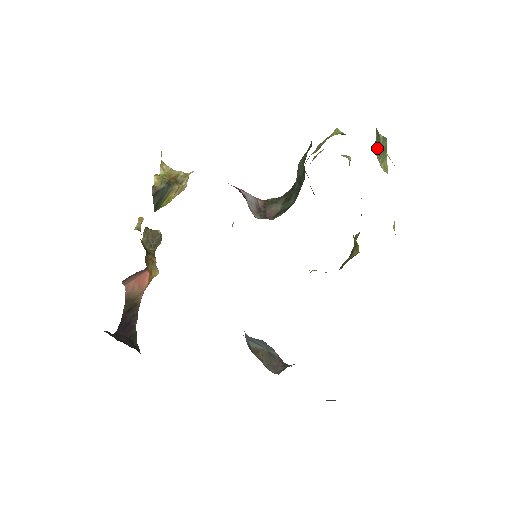
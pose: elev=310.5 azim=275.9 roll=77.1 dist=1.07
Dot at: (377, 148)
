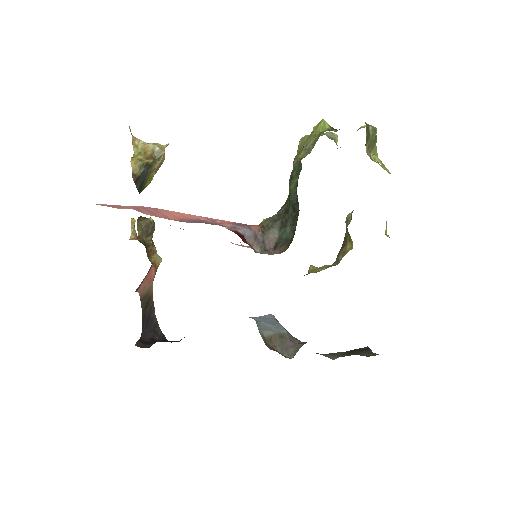
Dot at: (367, 144)
